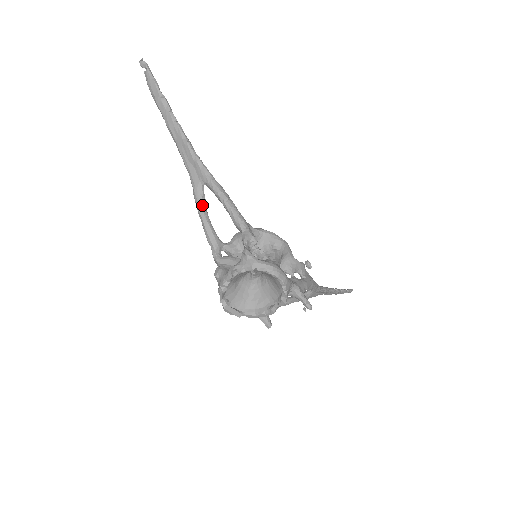
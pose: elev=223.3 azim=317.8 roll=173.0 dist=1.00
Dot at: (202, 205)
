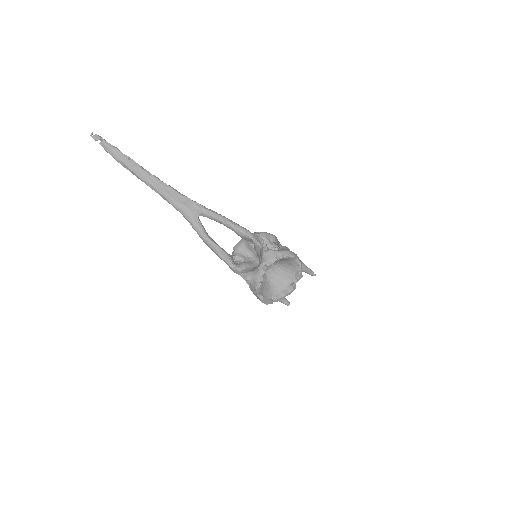
Dot at: (205, 232)
